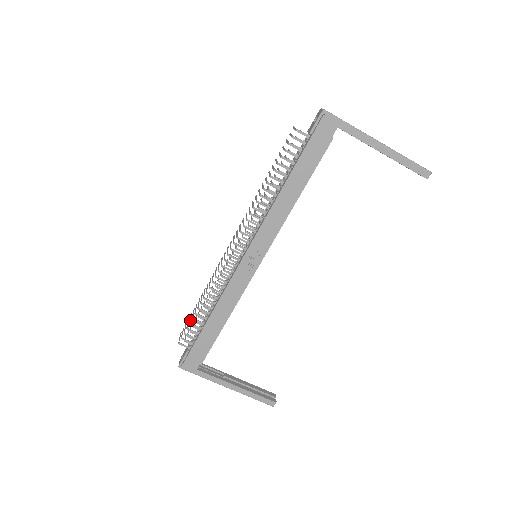
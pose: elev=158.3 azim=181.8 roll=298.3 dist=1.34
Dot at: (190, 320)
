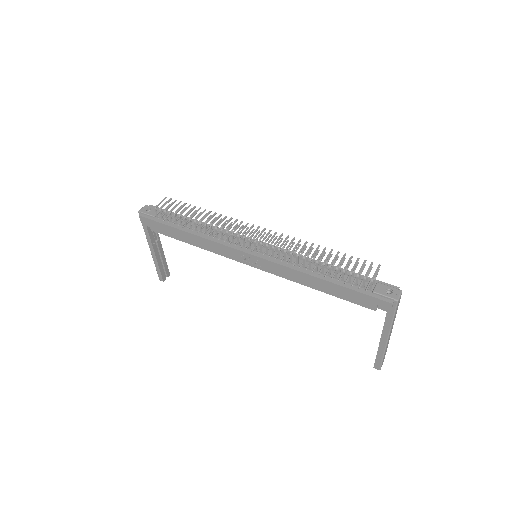
Dot at: (178, 211)
